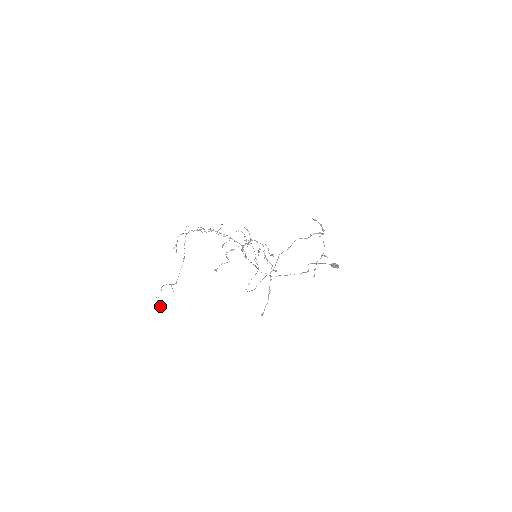
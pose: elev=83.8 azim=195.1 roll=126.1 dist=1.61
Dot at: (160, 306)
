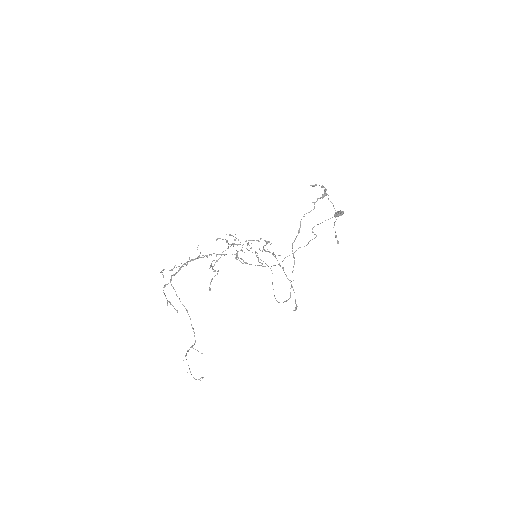
Dot at: occluded
